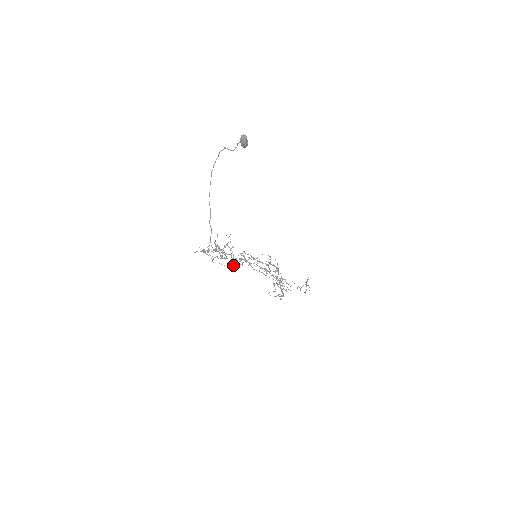
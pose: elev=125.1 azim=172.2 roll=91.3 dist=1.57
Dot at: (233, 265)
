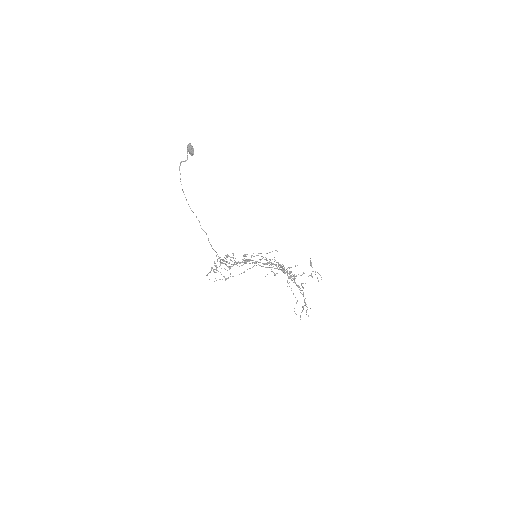
Dot at: (243, 272)
